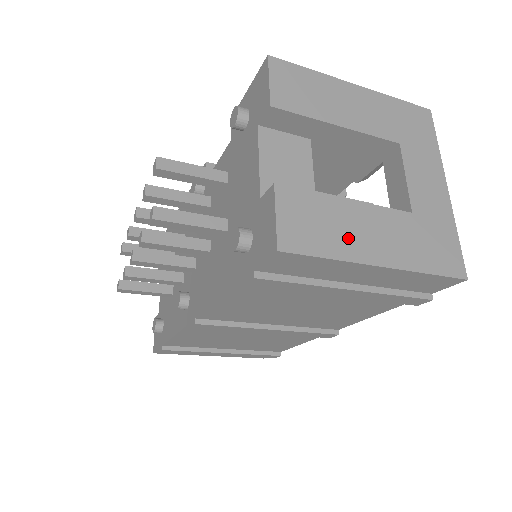
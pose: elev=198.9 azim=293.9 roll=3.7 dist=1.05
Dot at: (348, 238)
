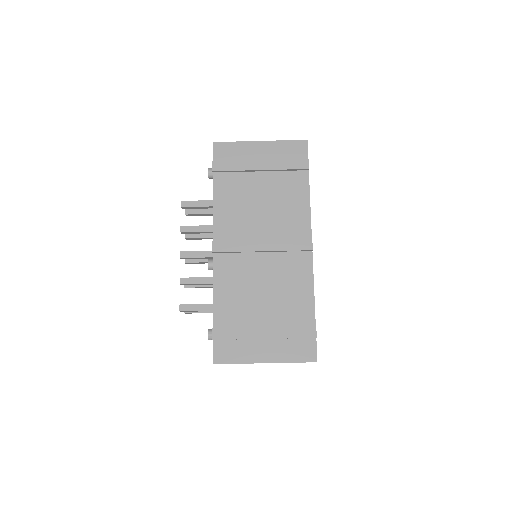
Dot at: occluded
